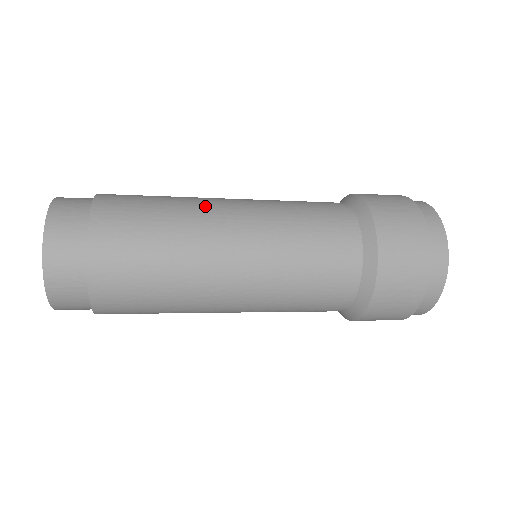
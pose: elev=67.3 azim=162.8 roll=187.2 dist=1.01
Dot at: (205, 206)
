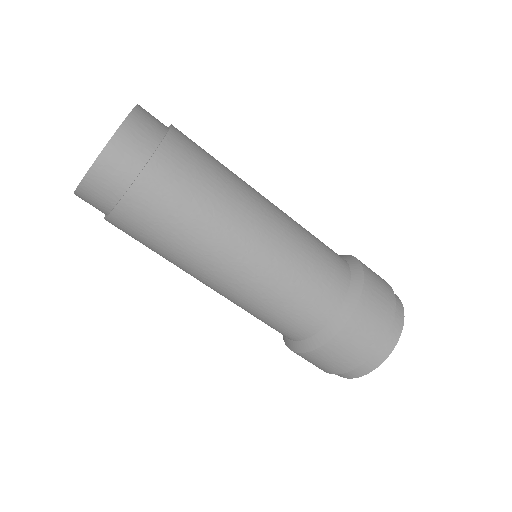
Dot at: (250, 199)
